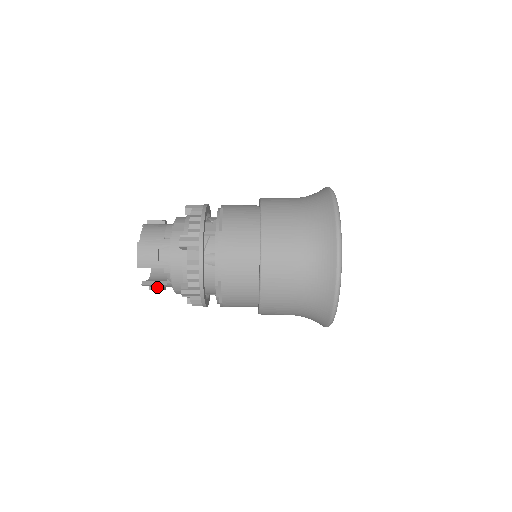
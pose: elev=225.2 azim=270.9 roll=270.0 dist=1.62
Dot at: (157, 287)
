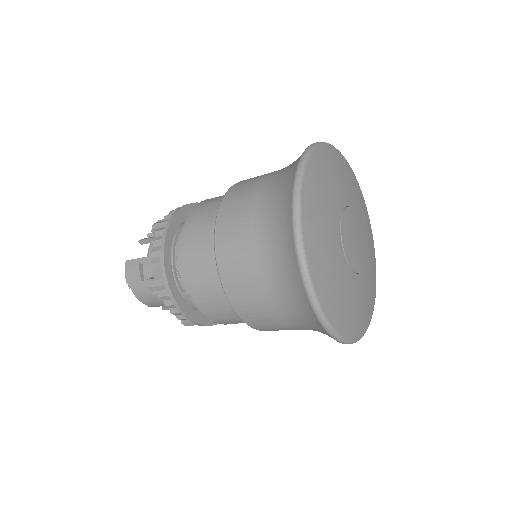
Dot at: occluded
